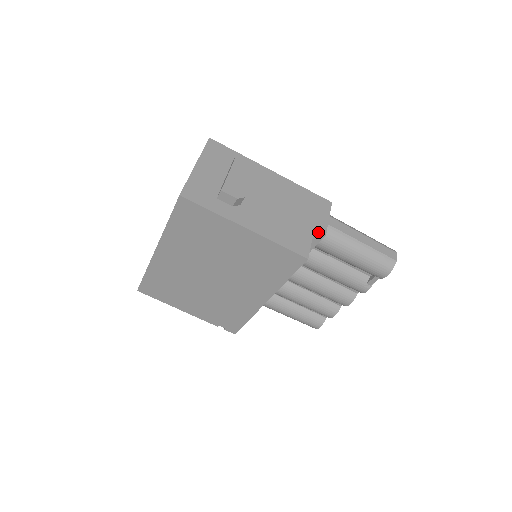
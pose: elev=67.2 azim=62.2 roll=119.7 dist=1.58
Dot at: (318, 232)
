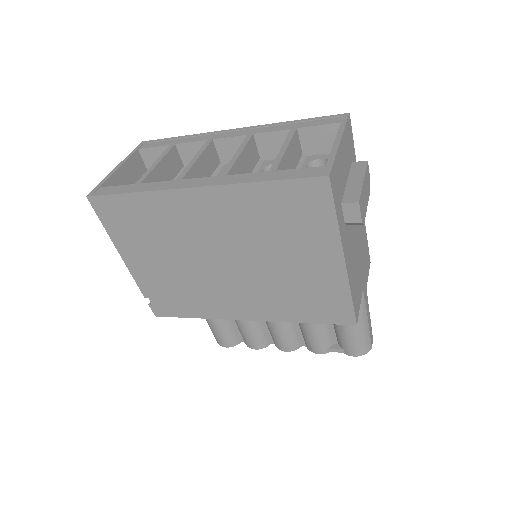
Dot at: (362, 293)
